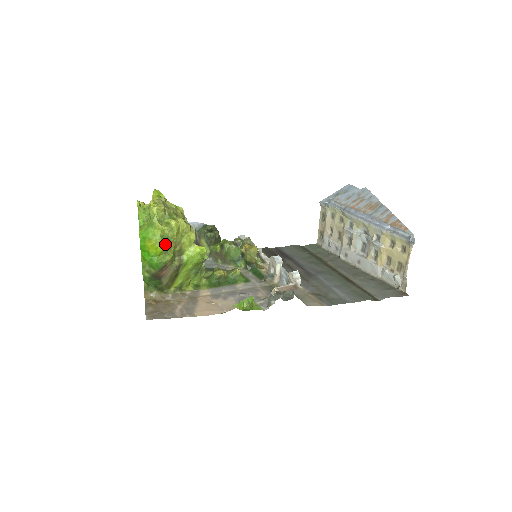
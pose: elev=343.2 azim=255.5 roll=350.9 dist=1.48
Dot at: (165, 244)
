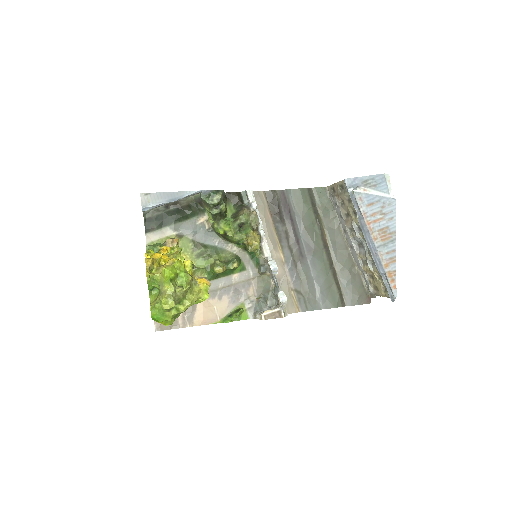
Dot at: (174, 320)
